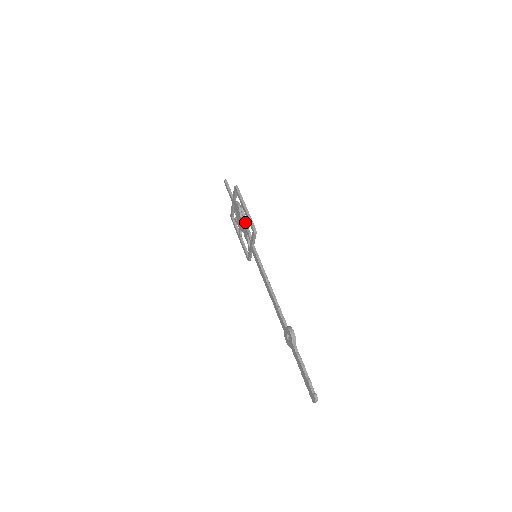
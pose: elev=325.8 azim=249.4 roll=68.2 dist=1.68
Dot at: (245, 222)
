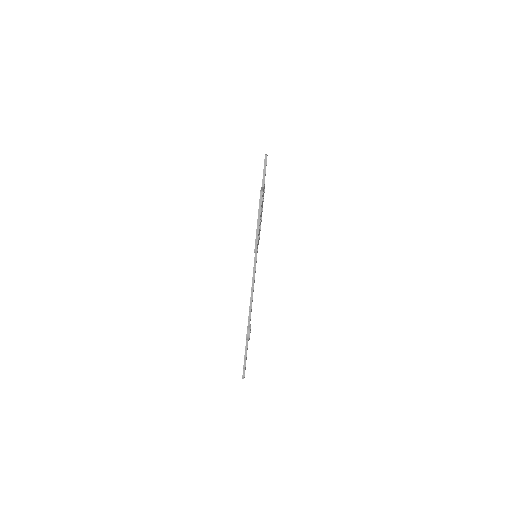
Dot at: occluded
